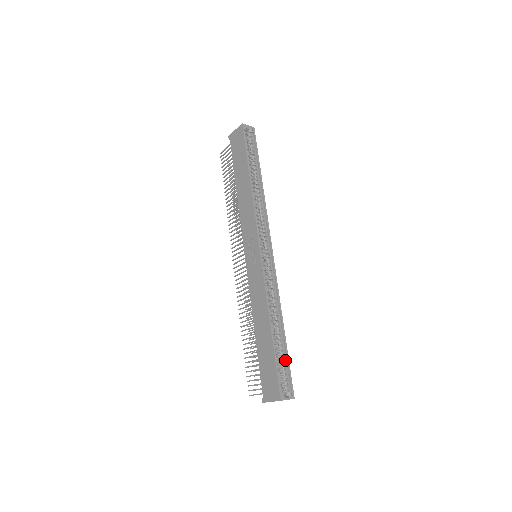
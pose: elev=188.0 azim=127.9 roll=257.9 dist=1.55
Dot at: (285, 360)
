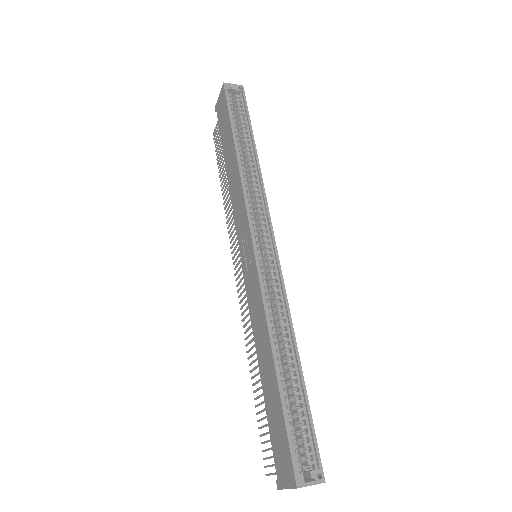
Dot at: (305, 414)
